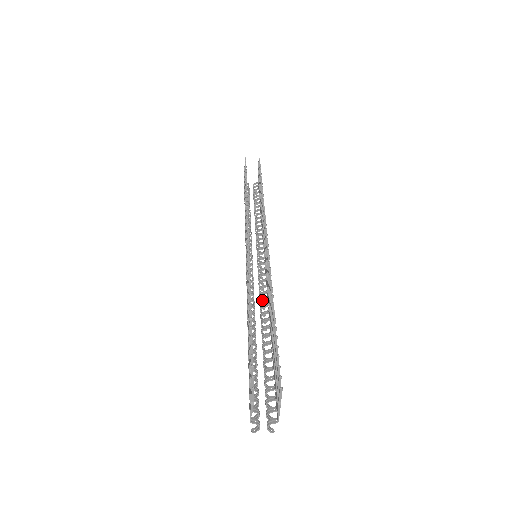
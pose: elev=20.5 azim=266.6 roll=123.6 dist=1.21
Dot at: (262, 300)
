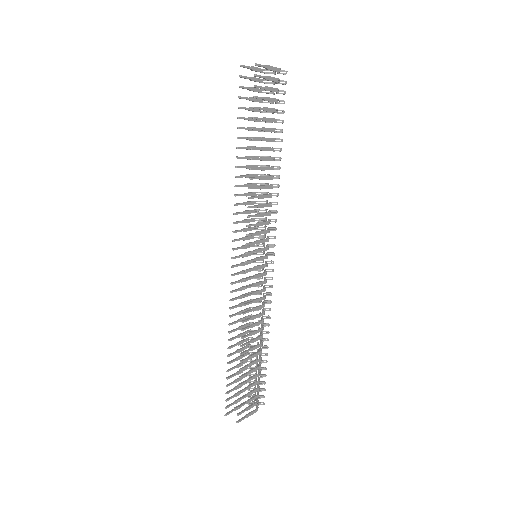
Dot at: occluded
